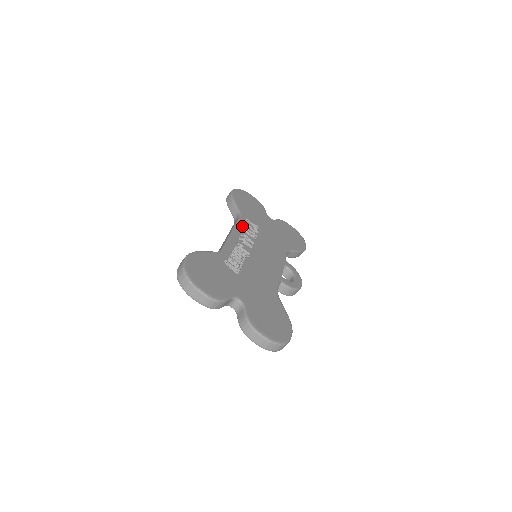
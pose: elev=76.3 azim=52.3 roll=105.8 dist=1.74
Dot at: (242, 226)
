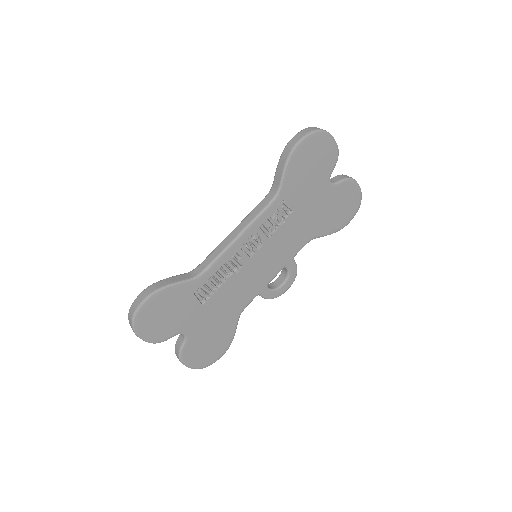
Dot at: (263, 220)
